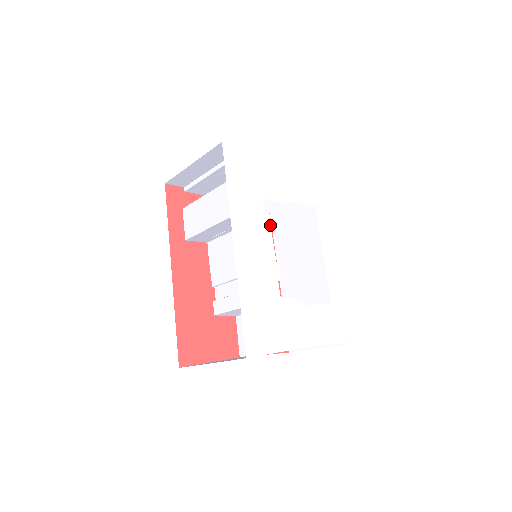
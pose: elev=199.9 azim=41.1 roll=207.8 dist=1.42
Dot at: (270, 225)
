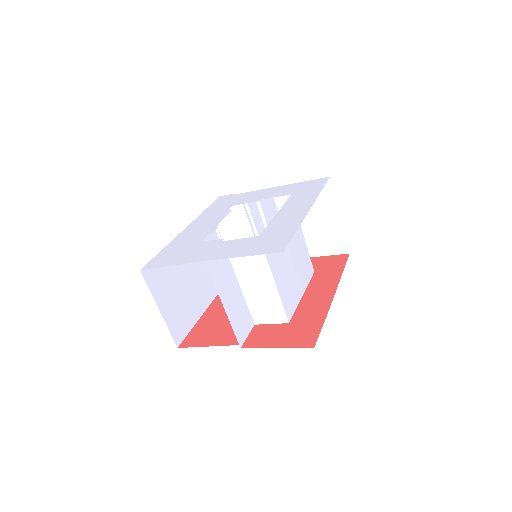
Dot at: occluded
